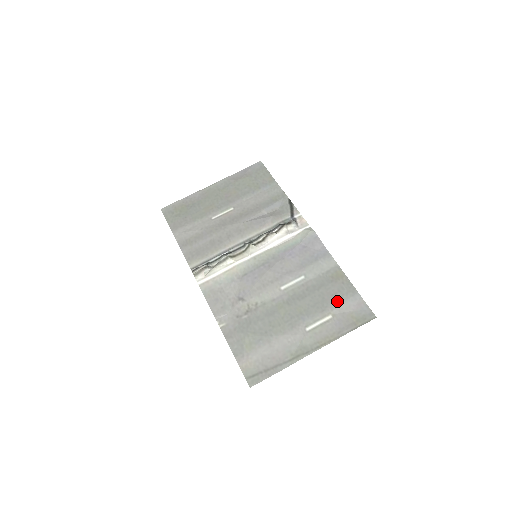
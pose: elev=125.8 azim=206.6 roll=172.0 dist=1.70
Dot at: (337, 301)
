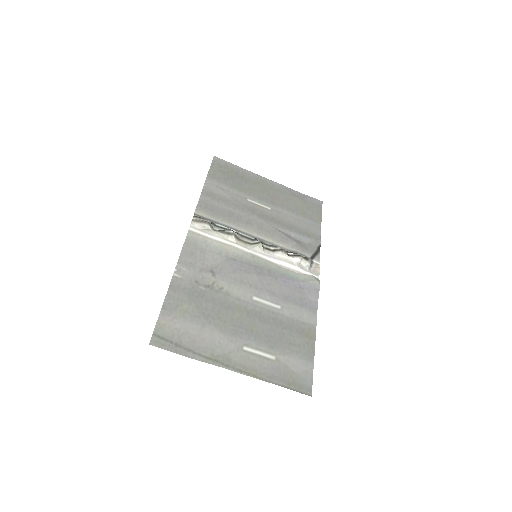
Dot at: (290, 352)
